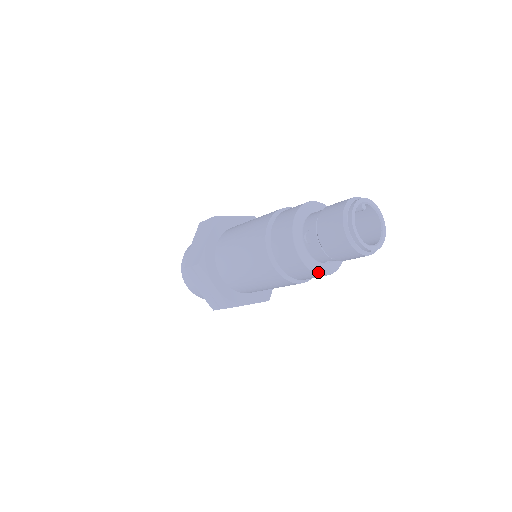
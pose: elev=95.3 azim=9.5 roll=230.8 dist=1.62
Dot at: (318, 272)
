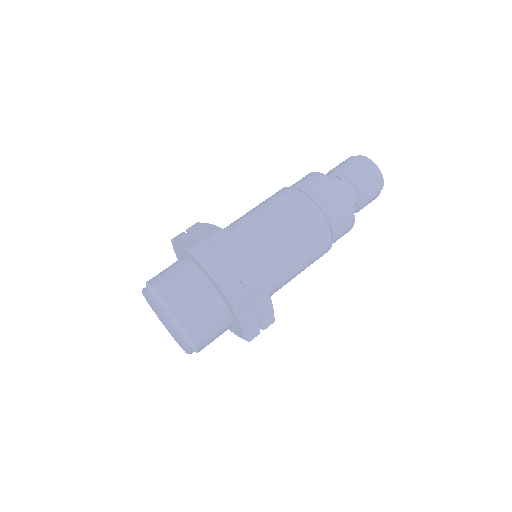
Dot at: (352, 209)
